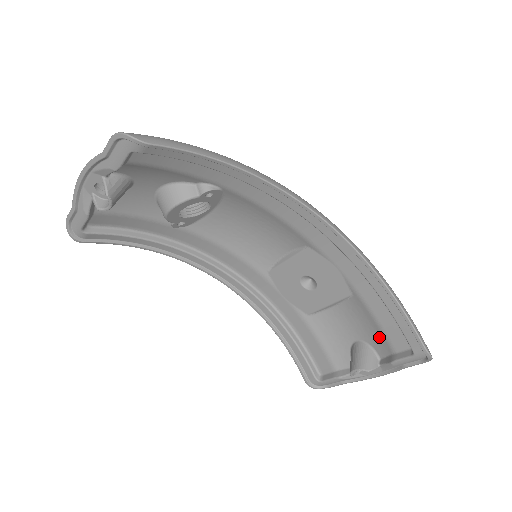
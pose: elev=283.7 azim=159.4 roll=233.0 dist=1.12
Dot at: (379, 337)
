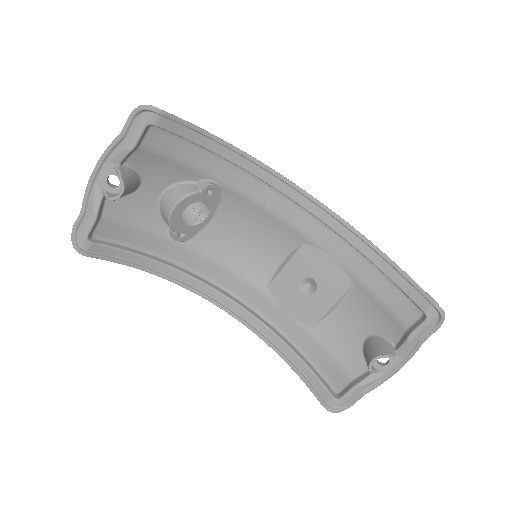
Dot at: (388, 320)
